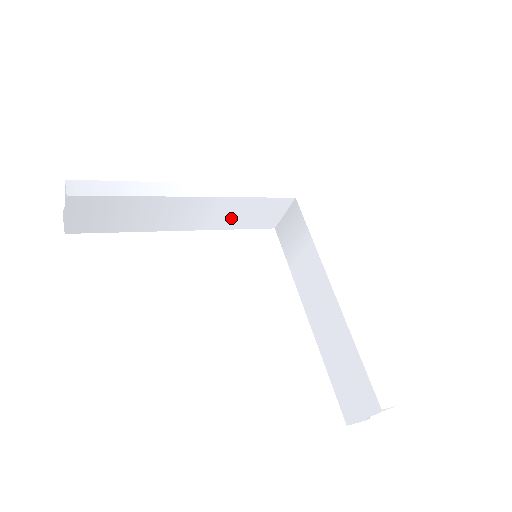
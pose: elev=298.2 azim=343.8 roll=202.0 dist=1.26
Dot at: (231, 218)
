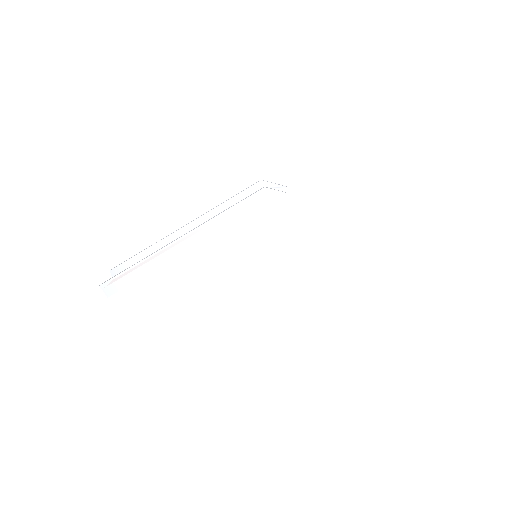
Dot at: occluded
